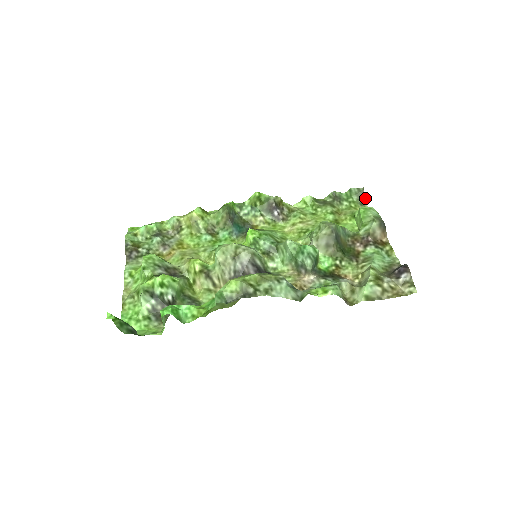
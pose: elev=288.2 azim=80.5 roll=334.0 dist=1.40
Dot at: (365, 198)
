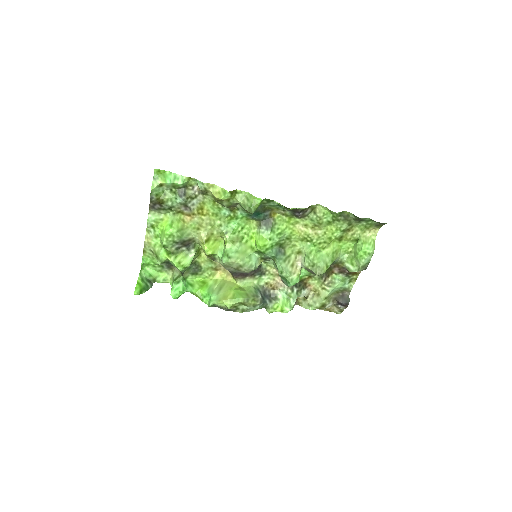
Dot at: occluded
